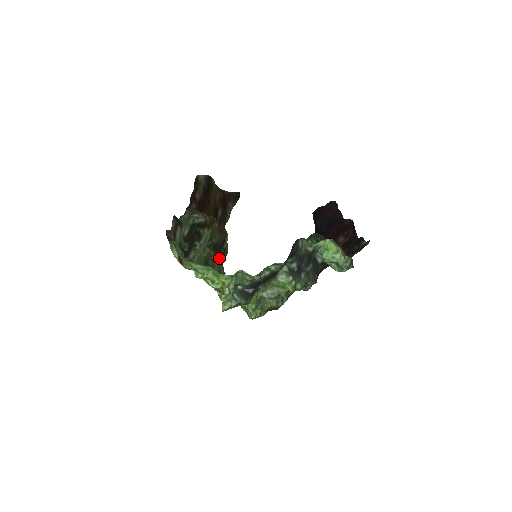
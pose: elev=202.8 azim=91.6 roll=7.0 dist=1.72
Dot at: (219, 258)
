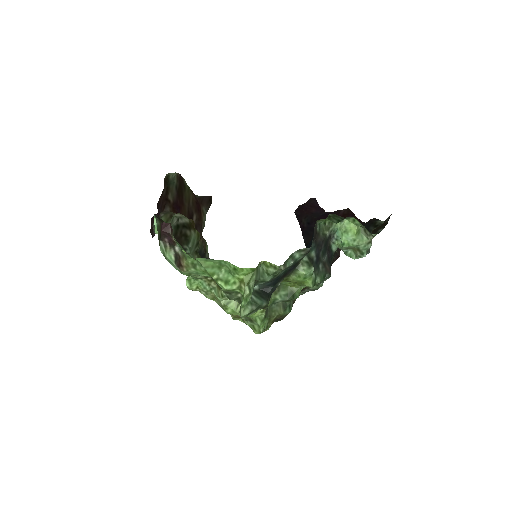
Dot at: occluded
